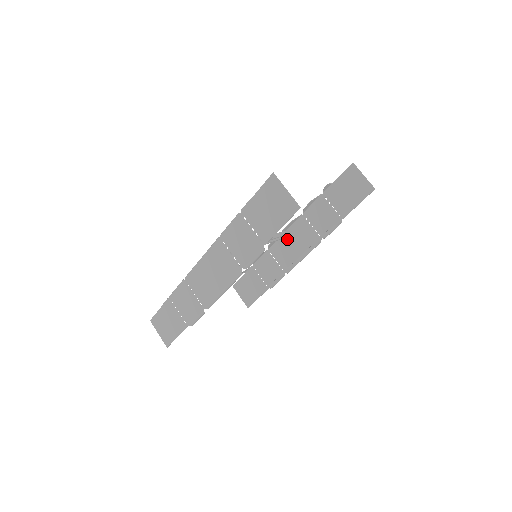
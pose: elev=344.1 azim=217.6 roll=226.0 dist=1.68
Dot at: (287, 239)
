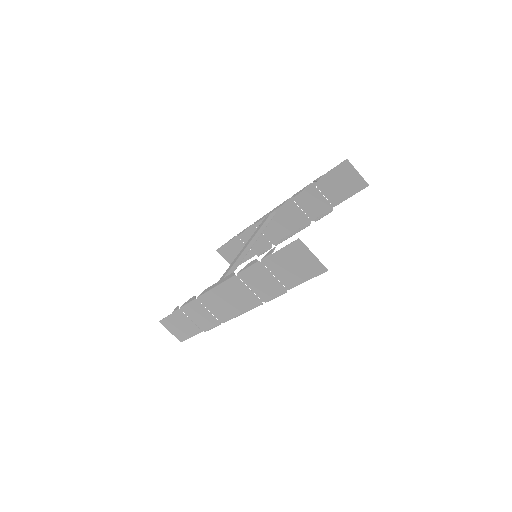
Dot at: (274, 217)
